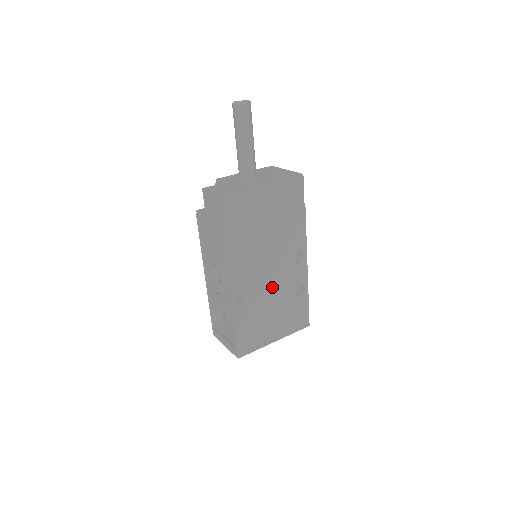
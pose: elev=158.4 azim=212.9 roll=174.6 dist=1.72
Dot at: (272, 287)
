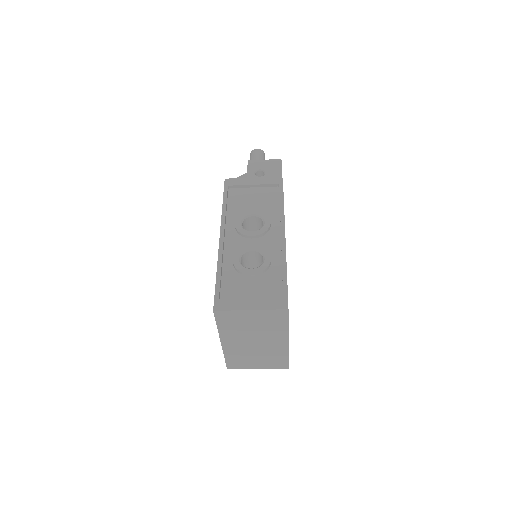
Dot at: occluded
